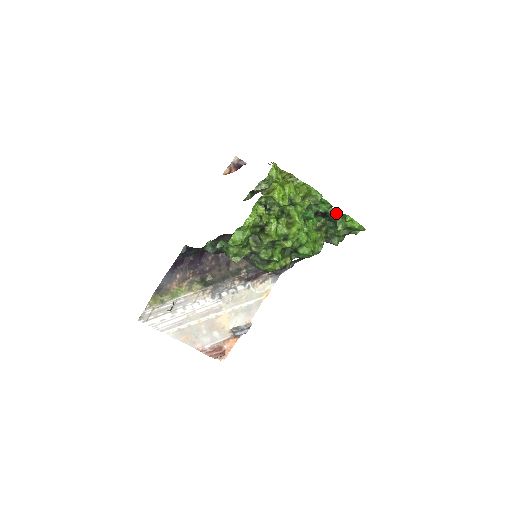
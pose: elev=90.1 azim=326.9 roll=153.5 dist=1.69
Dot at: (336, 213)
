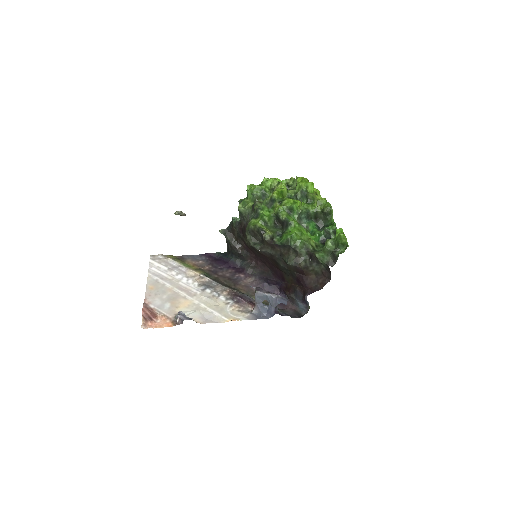
Dot at: occluded
